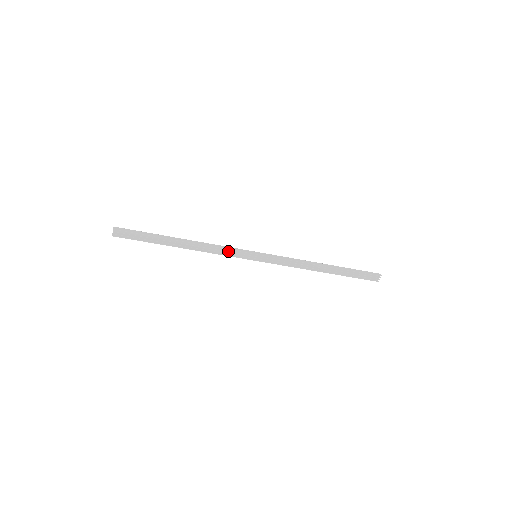
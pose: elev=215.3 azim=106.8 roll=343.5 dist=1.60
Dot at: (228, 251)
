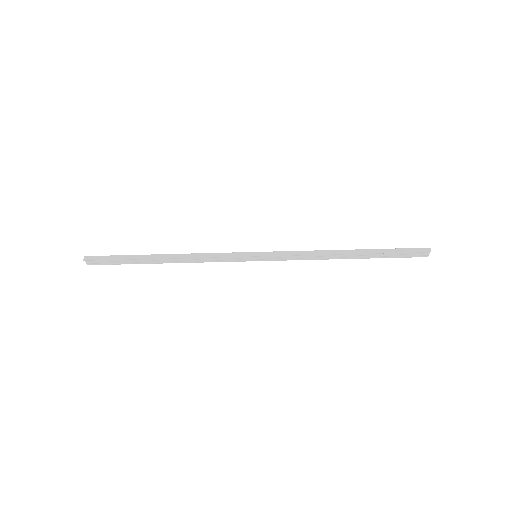
Dot at: (219, 258)
